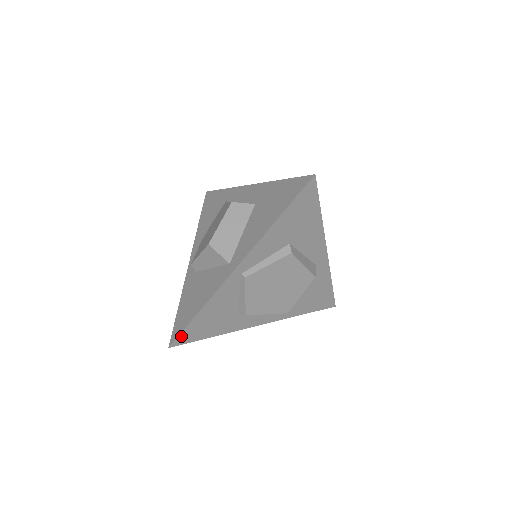
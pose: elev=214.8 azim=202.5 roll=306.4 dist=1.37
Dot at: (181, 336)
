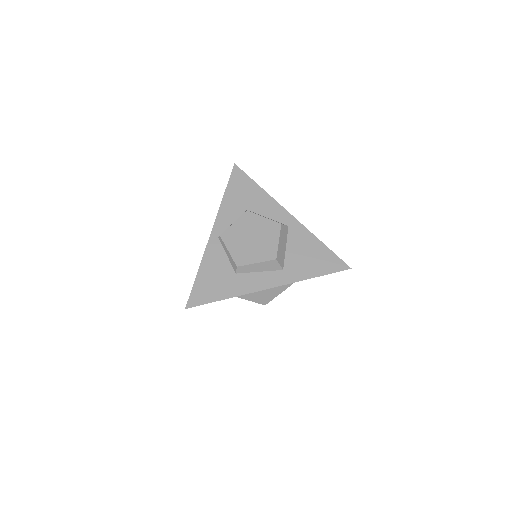
Dot at: (192, 297)
